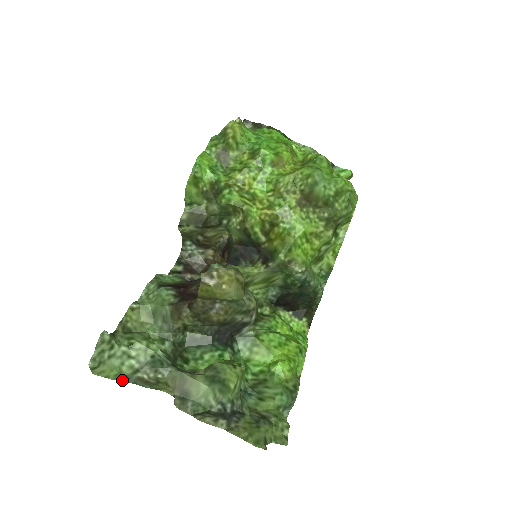
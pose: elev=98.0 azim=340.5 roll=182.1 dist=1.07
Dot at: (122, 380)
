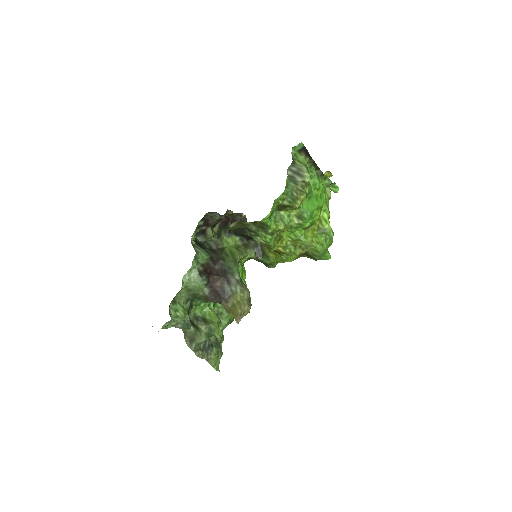
Dot at: occluded
